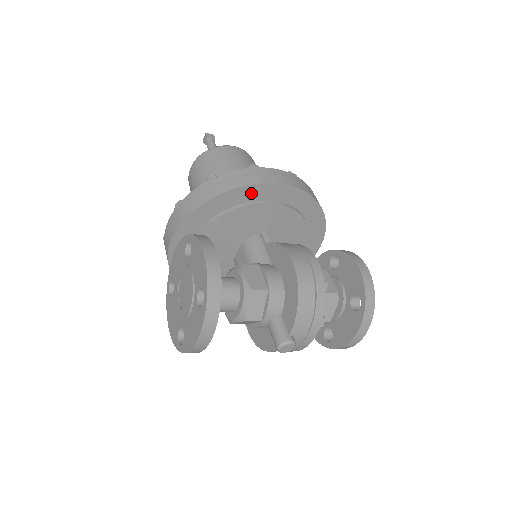
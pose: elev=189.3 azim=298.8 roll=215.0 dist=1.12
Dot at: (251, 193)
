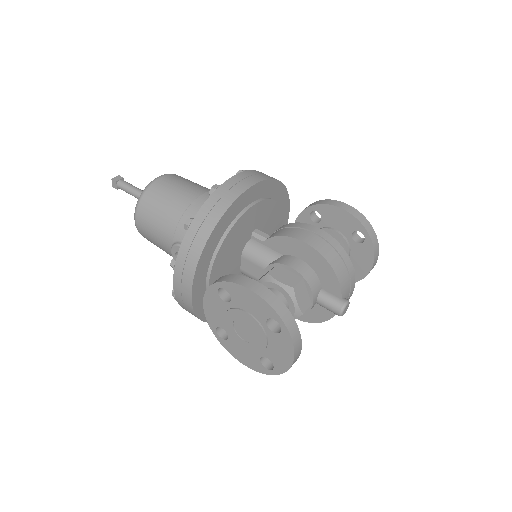
Dot at: (232, 212)
